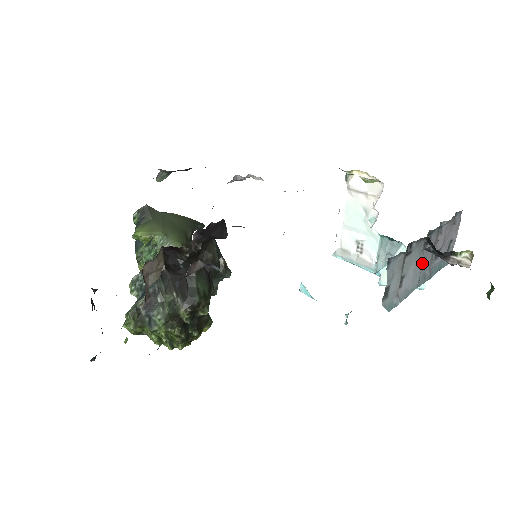
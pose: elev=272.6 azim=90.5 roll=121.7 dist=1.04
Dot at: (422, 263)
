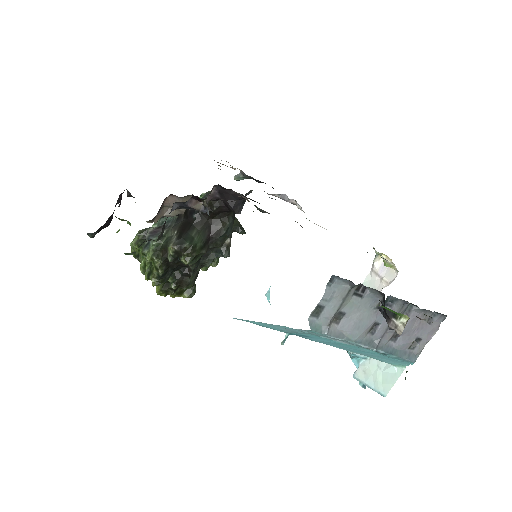
Dot at: (372, 323)
